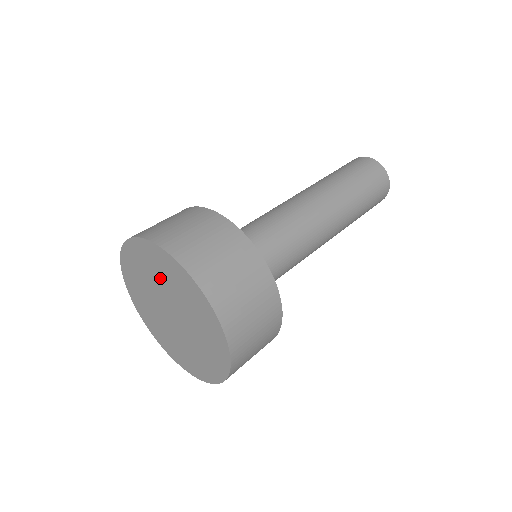
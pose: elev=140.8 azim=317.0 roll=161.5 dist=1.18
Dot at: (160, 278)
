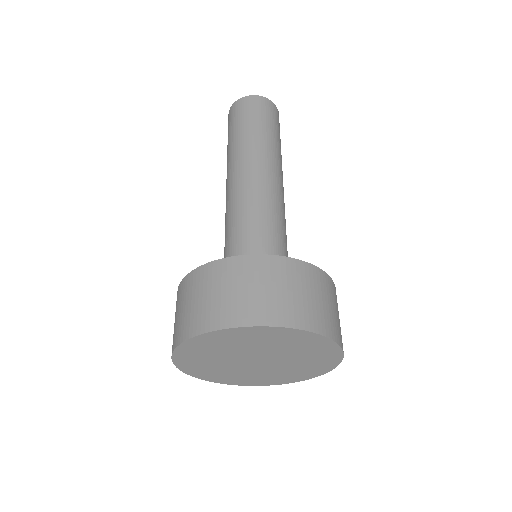
Dot at: (253, 345)
